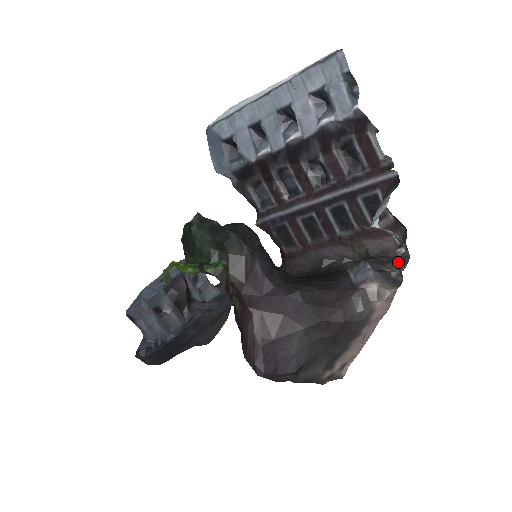
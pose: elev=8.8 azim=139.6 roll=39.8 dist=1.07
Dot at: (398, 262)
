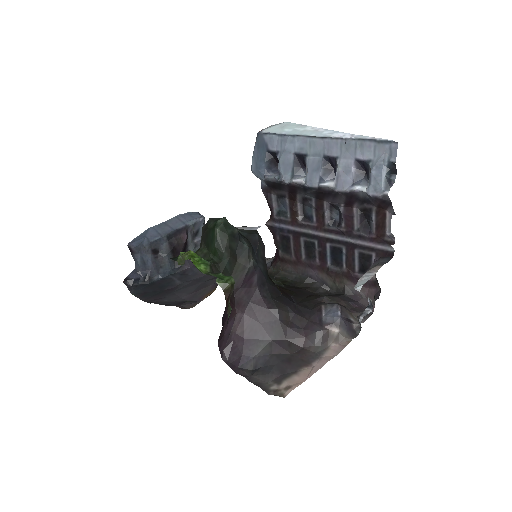
Dot at: occluded
